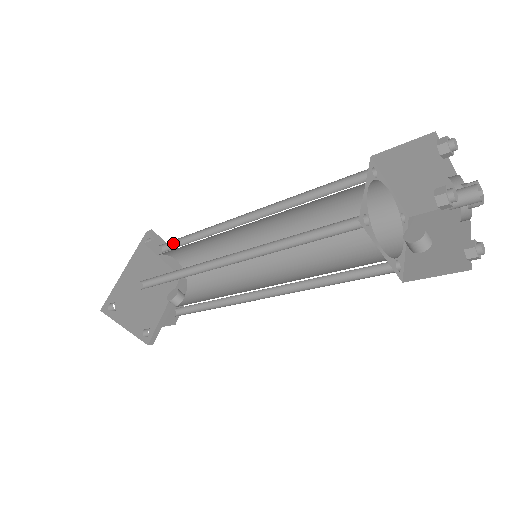
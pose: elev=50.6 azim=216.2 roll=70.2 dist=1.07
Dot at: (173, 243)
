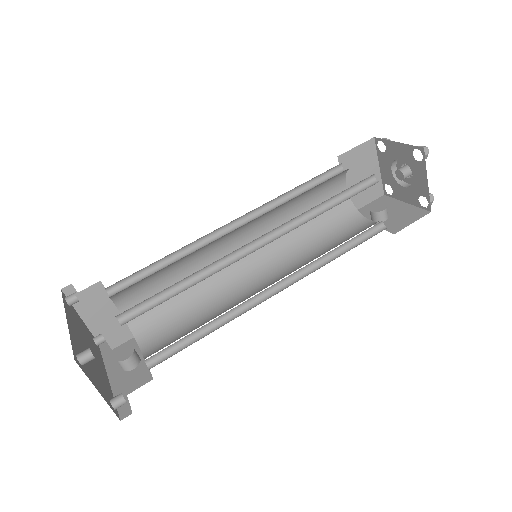
Dot at: (128, 280)
